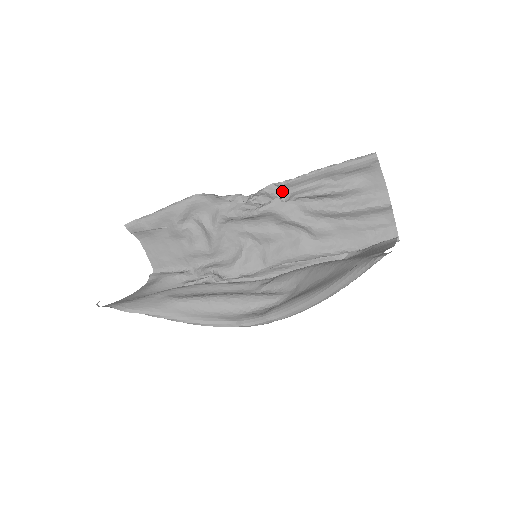
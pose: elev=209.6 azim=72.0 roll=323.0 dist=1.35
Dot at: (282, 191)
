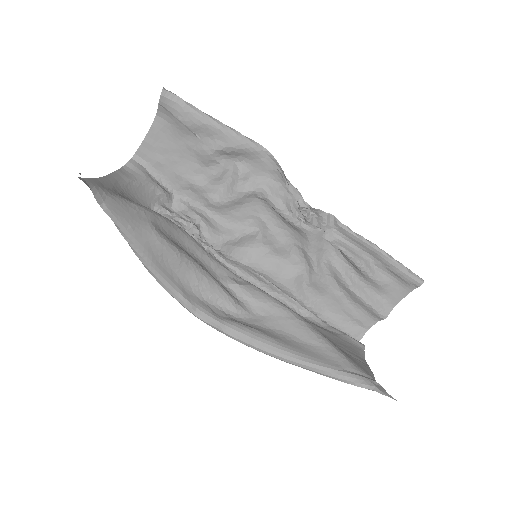
Dot at: (333, 229)
